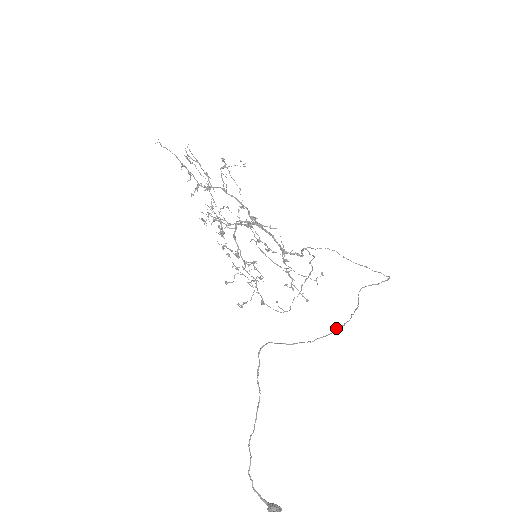
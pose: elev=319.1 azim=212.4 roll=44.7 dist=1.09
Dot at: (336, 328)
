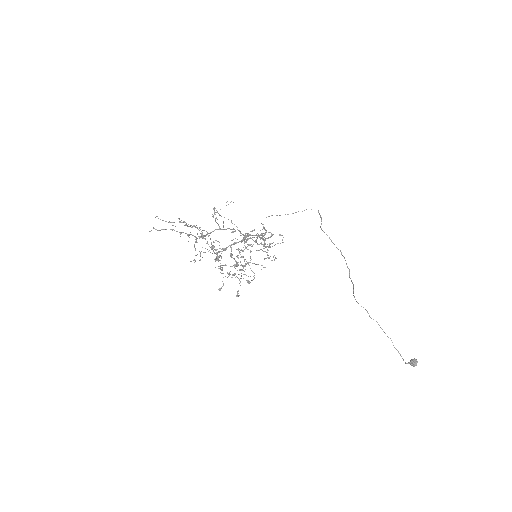
Dot at: (345, 260)
